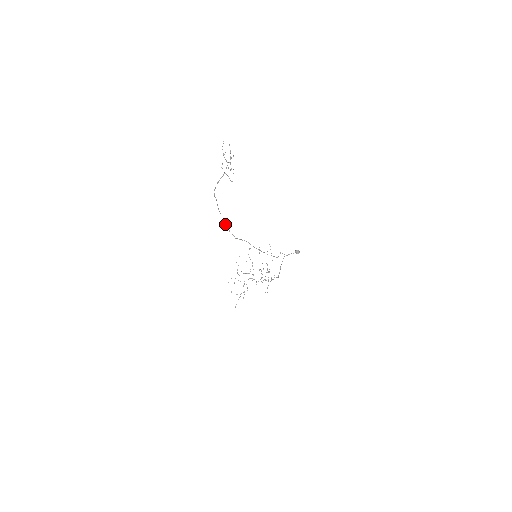
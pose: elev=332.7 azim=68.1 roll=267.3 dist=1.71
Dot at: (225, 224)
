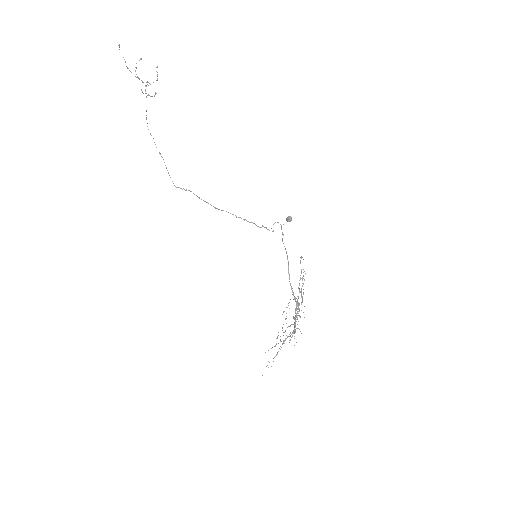
Dot at: (168, 172)
